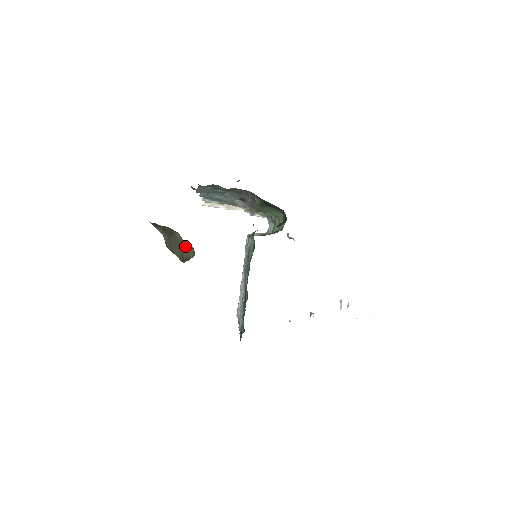
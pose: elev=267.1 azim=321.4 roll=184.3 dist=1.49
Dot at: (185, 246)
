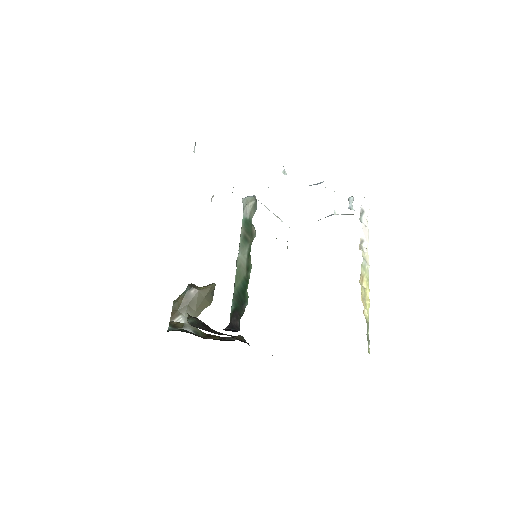
Dot at: (204, 293)
